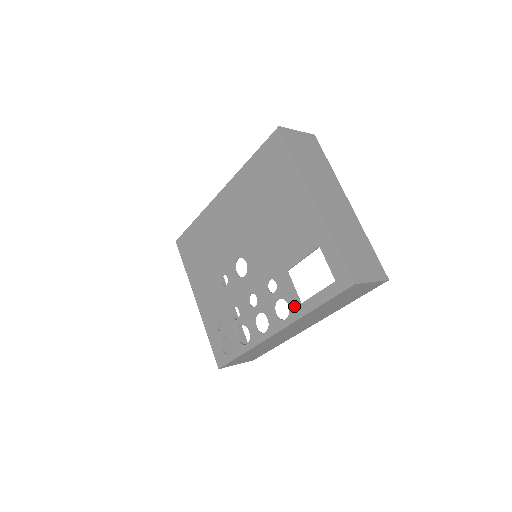
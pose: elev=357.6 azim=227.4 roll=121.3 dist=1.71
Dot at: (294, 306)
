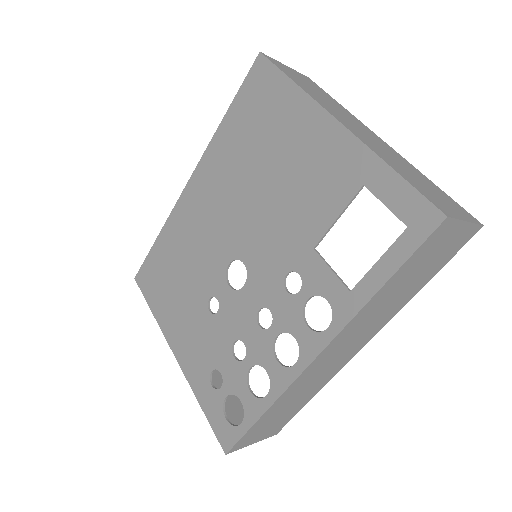
Dot at: (339, 300)
